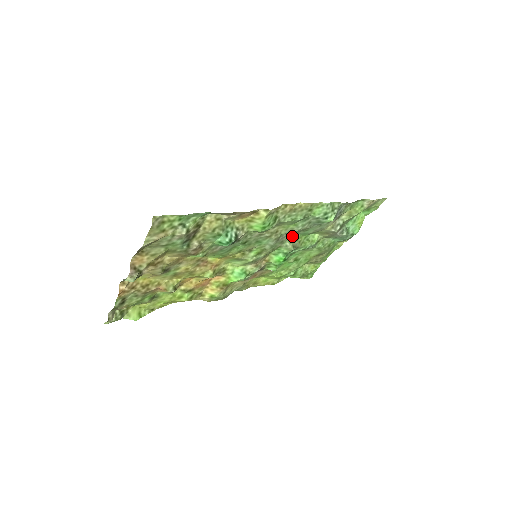
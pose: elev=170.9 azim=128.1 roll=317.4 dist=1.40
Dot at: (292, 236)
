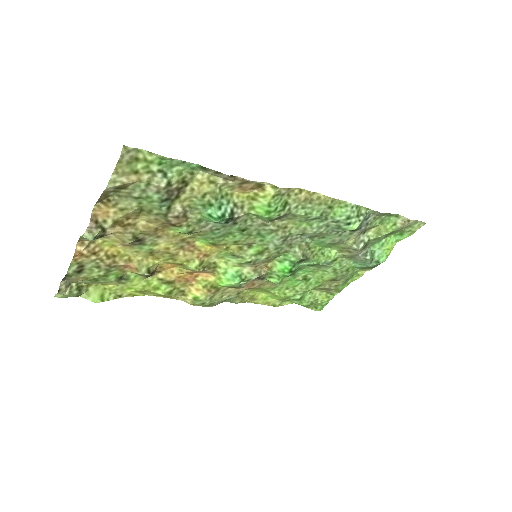
Dot at: (304, 241)
